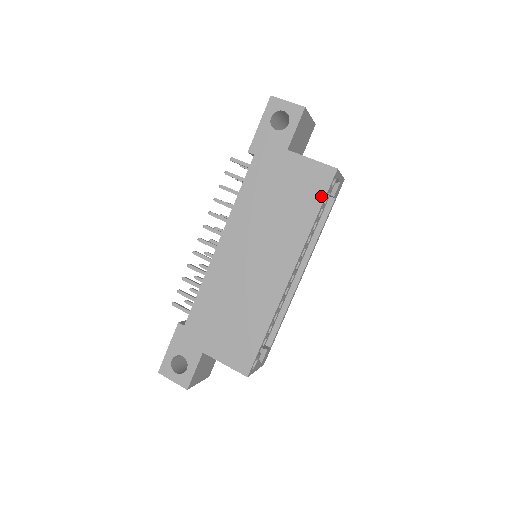
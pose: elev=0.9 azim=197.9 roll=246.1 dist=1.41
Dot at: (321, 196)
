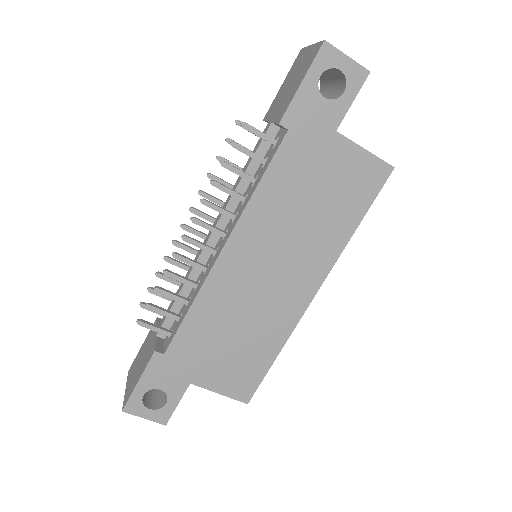
Dot at: (368, 200)
